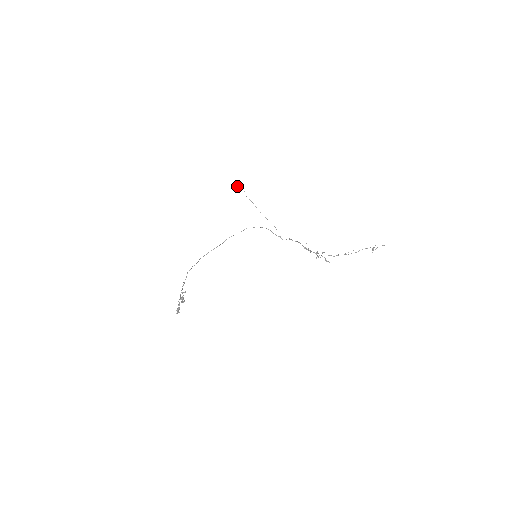
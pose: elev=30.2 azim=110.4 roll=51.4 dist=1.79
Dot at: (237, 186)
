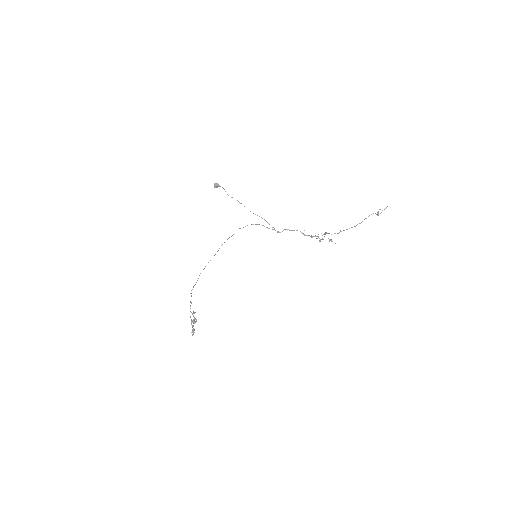
Dot at: (215, 187)
